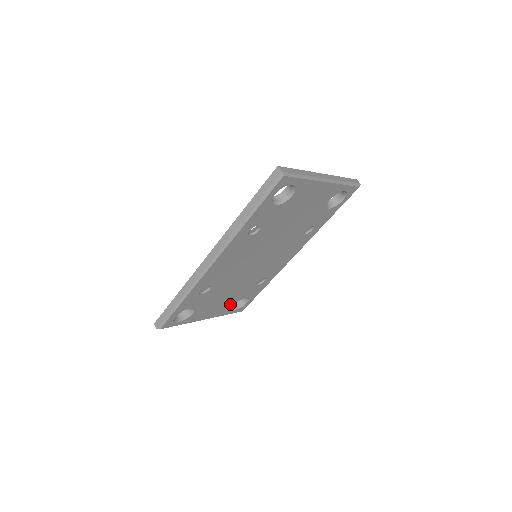
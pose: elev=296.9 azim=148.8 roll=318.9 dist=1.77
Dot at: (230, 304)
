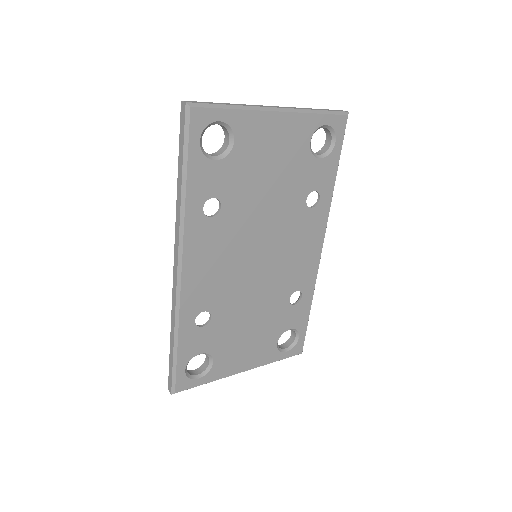
Dot at: (270, 342)
